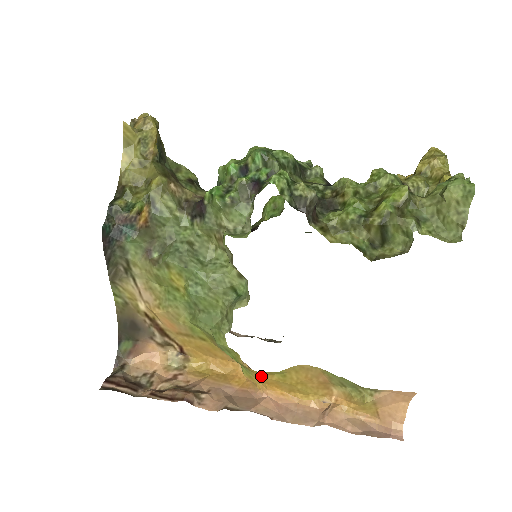
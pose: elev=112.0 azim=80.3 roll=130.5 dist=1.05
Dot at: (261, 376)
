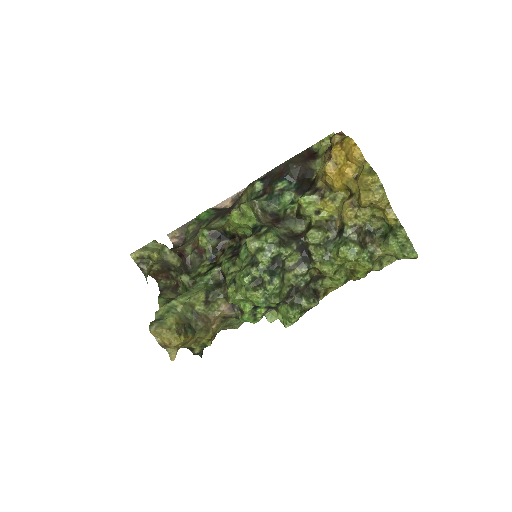
Dot at: occluded
